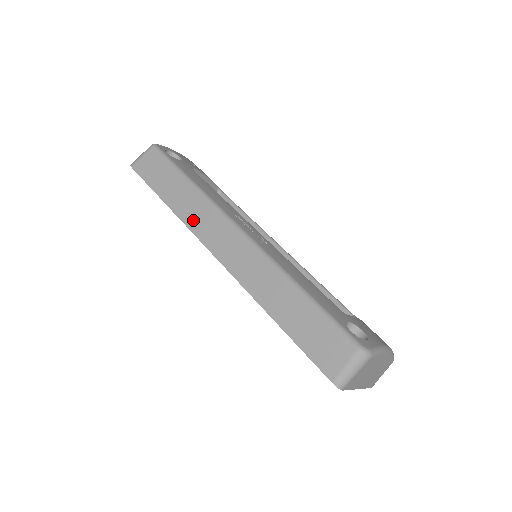
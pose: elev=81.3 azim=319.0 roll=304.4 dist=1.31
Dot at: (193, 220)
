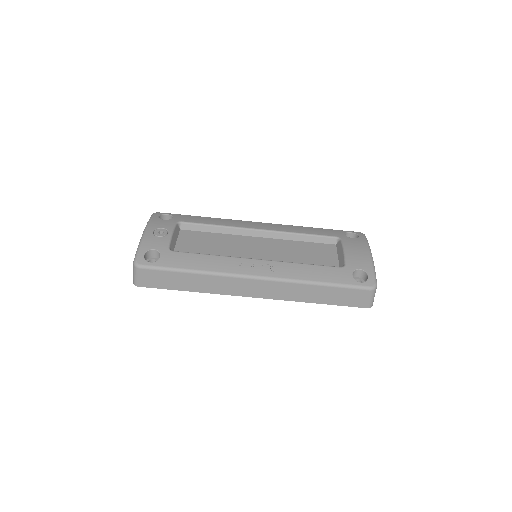
Dot at: (221, 290)
